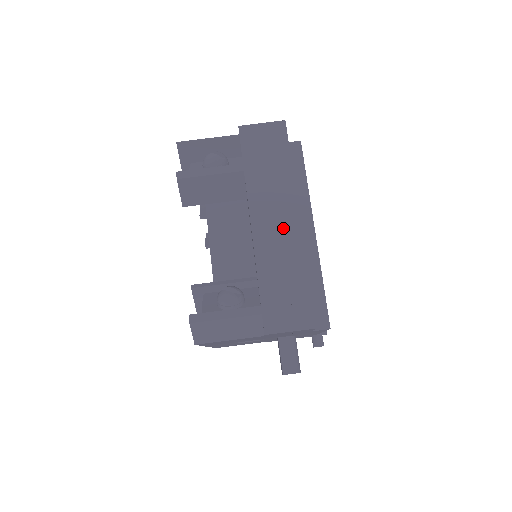
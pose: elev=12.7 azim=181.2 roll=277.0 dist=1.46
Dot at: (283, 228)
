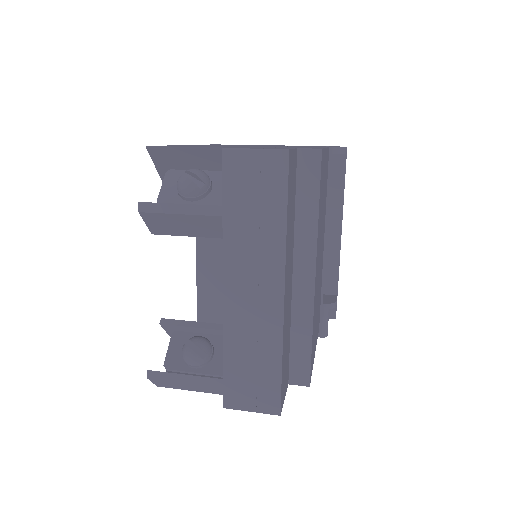
Dot at: (261, 300)
